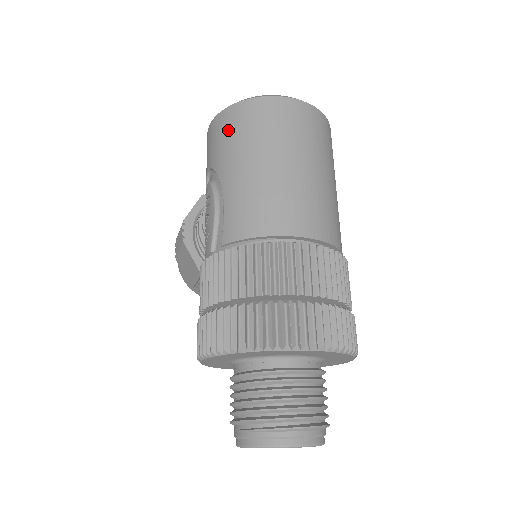
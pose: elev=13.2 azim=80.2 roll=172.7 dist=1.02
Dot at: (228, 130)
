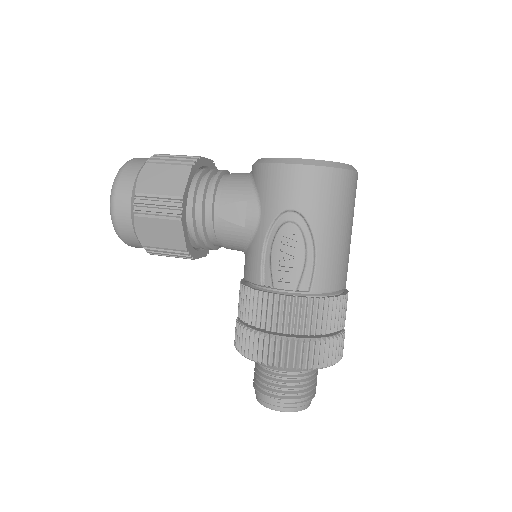
Dot at: (328, 192)
